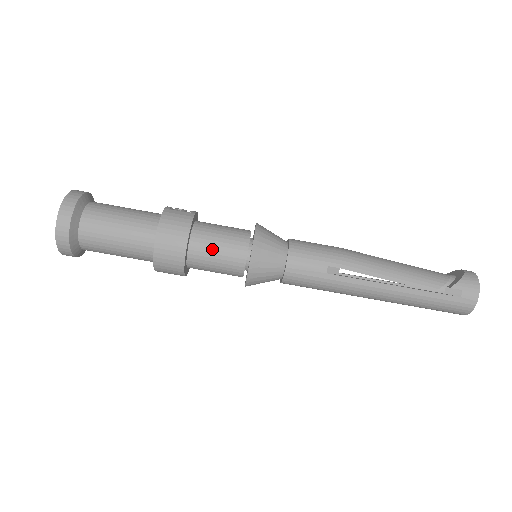
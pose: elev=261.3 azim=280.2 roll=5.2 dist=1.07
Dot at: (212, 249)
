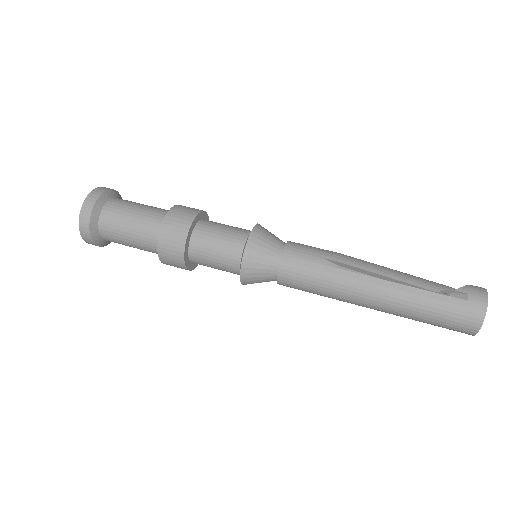
Dot at: (214, 234)
